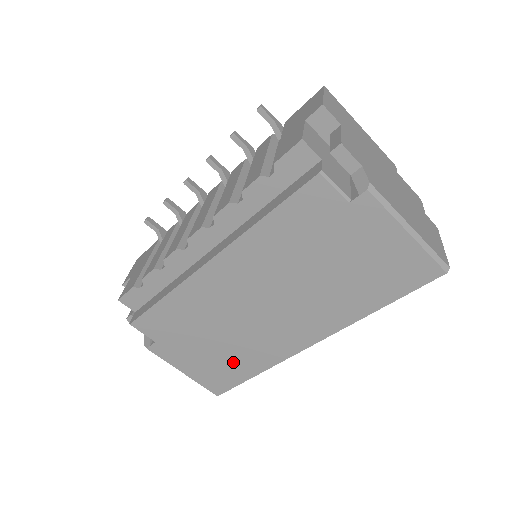
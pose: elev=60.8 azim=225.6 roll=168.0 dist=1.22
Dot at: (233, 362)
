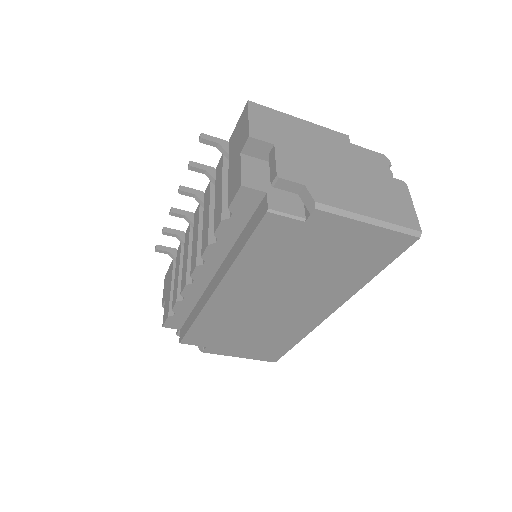
Dot at: (274, 341)
